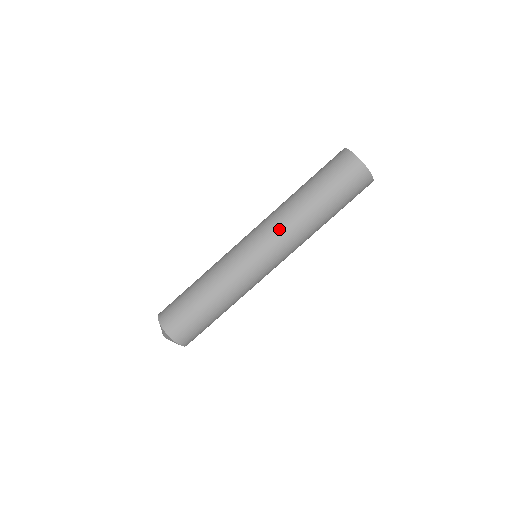
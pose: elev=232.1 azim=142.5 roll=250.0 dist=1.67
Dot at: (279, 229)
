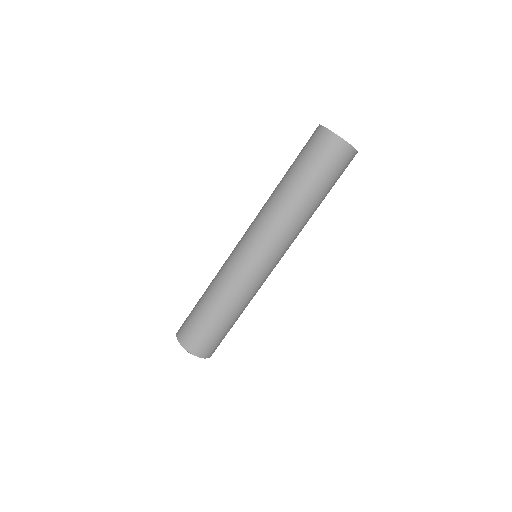
Dot at: (261, 219)
